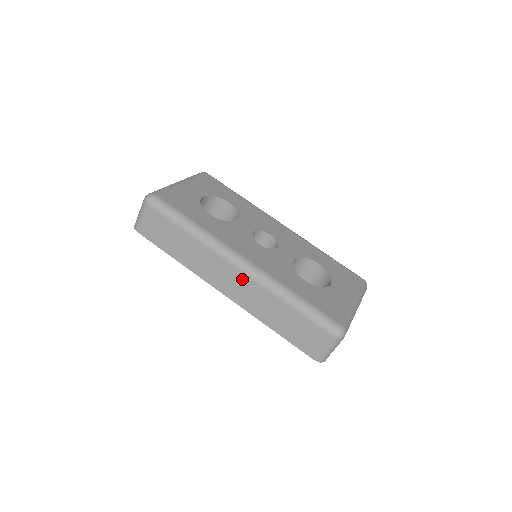
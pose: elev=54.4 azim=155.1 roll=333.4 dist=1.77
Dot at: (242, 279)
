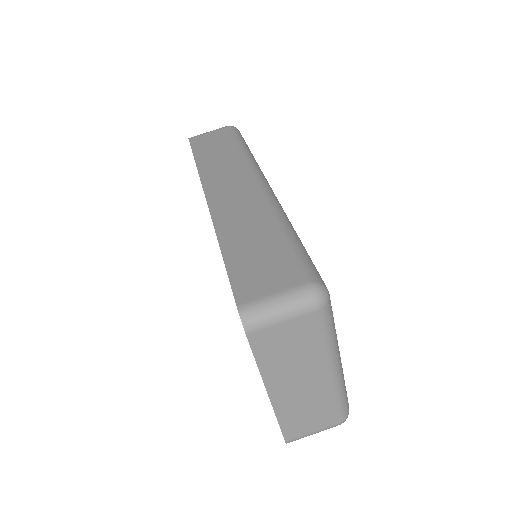
Dot at: (249, 191)
